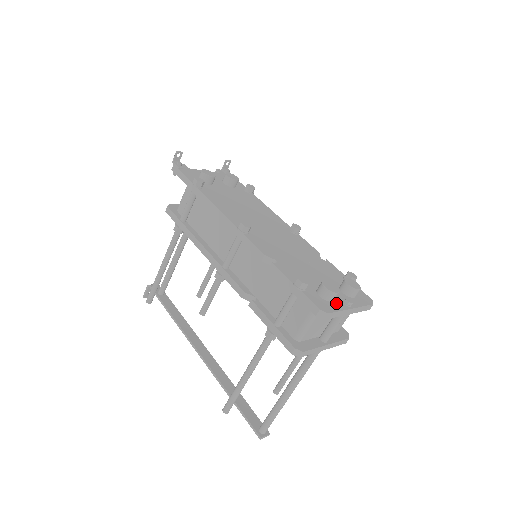
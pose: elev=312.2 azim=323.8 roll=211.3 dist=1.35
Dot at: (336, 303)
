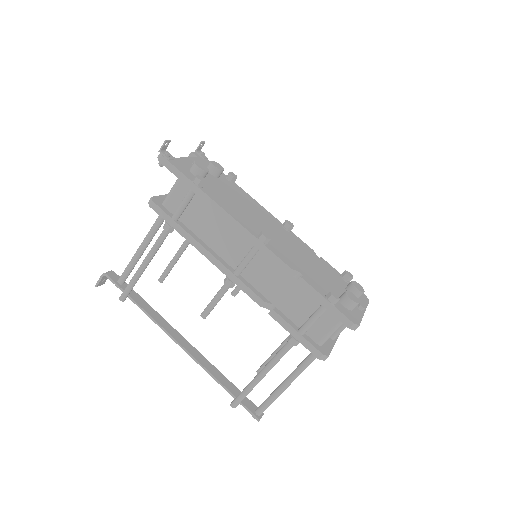
Dot at: (355, 310)
